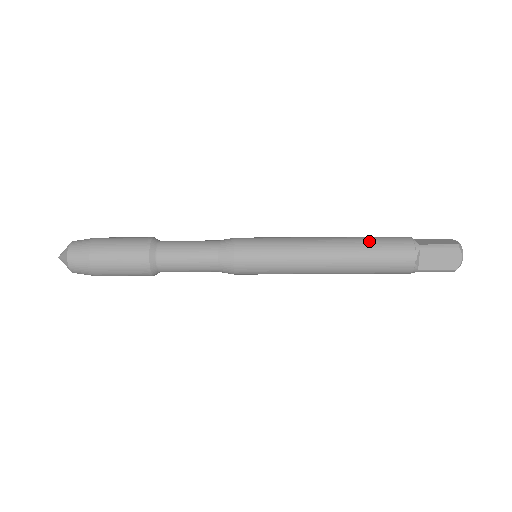
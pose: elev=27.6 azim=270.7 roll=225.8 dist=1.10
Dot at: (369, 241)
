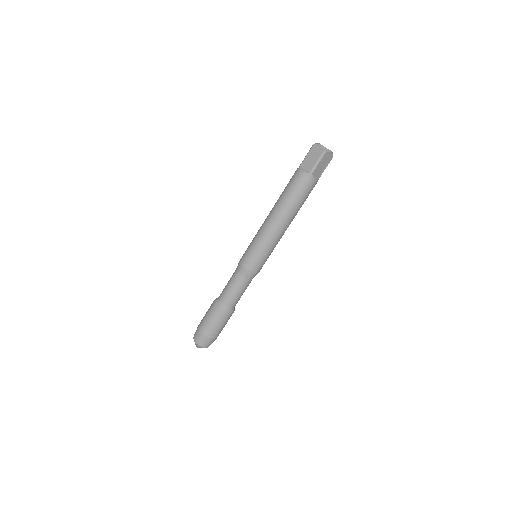
Dot at: occluded
